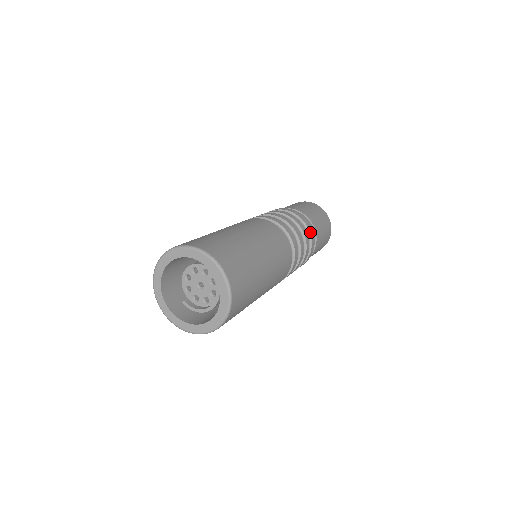
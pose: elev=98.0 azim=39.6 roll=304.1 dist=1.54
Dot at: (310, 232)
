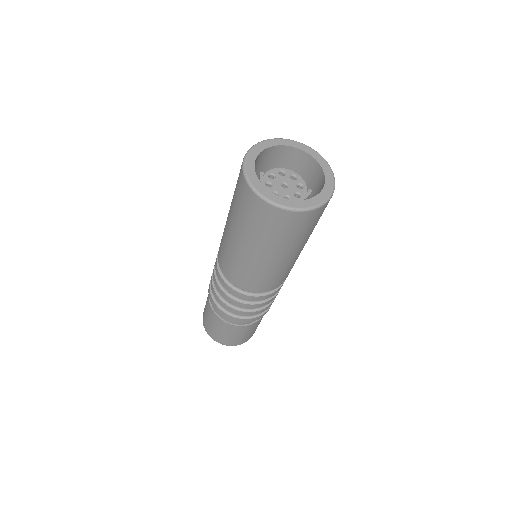
Dot at: occluded
